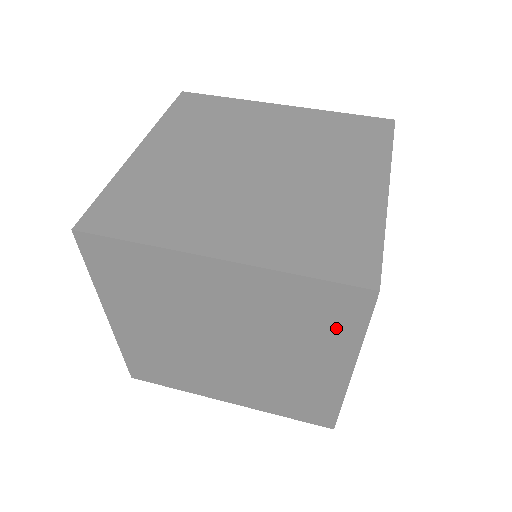
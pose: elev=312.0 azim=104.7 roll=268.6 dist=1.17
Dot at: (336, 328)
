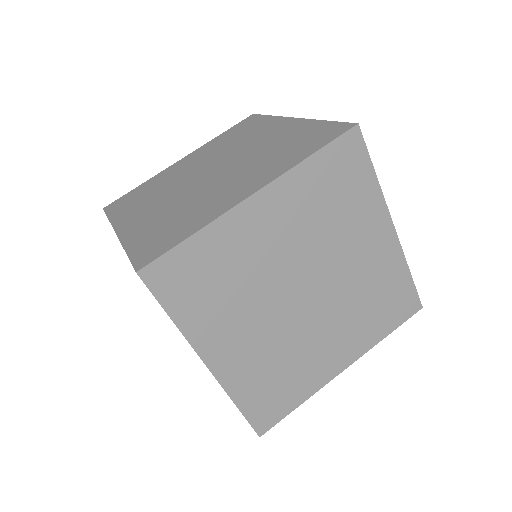
Dot at: occluded
